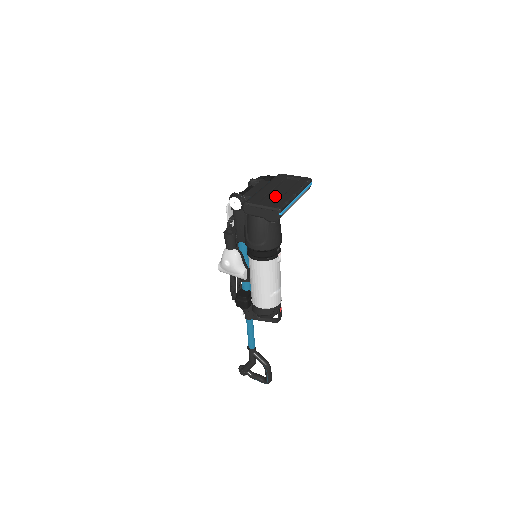
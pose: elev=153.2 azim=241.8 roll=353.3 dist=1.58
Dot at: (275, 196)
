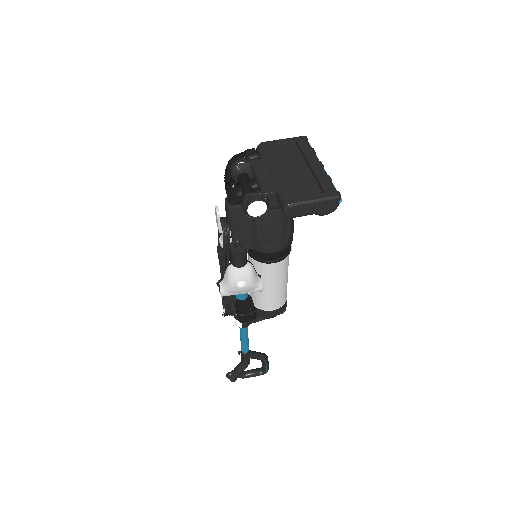
Dot at: (303, 178)
